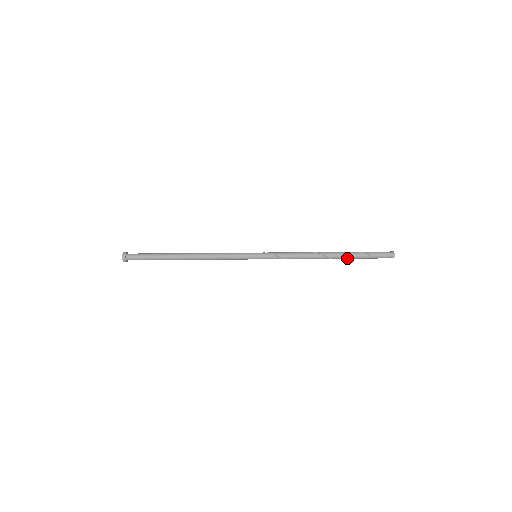
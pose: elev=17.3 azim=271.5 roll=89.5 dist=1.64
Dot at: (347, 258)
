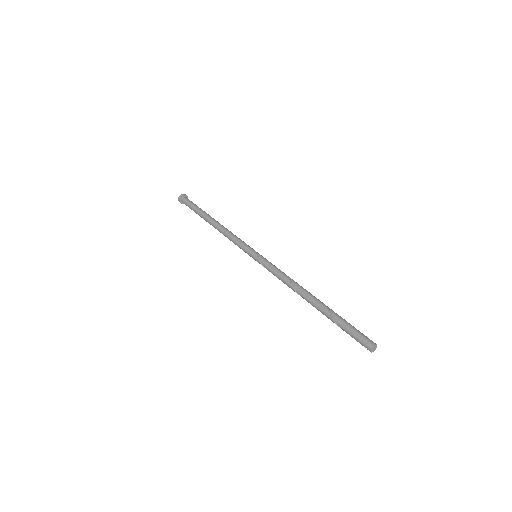
Dot at: occluded
